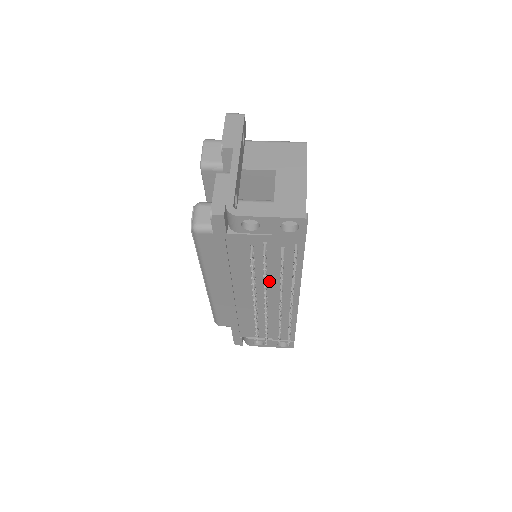
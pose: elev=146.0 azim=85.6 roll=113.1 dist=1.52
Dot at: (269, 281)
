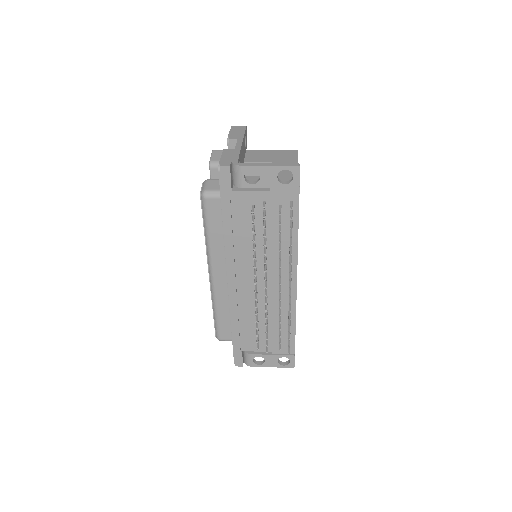
Dot at: (268, 256)
